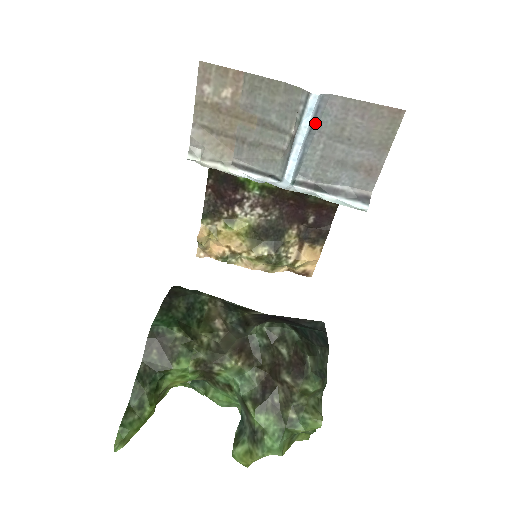
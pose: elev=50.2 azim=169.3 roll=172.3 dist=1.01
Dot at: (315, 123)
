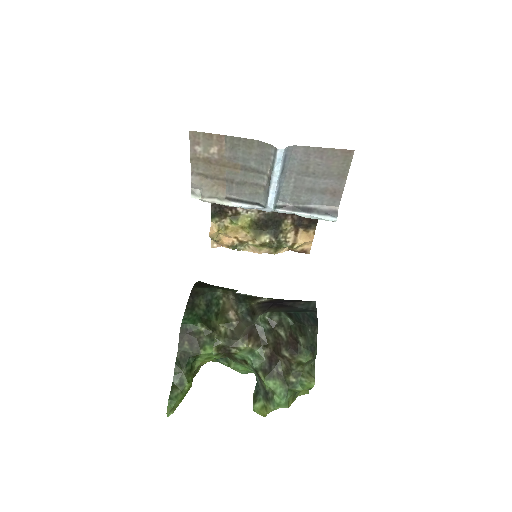
Dot at: (285, 166)
